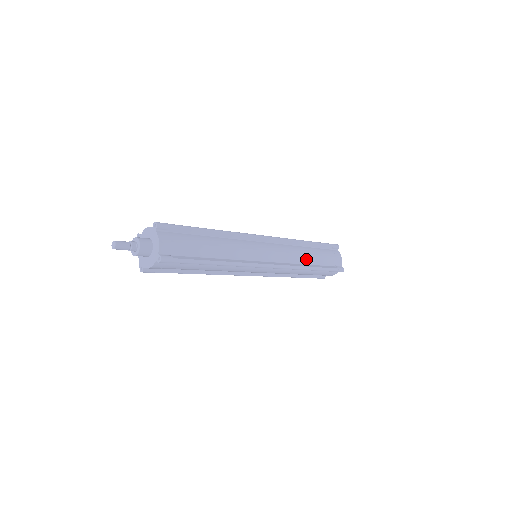
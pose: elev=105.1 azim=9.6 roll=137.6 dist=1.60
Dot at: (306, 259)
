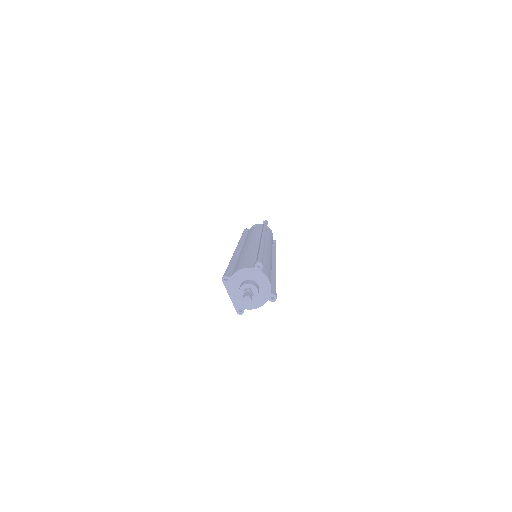
Dot at: occluded
